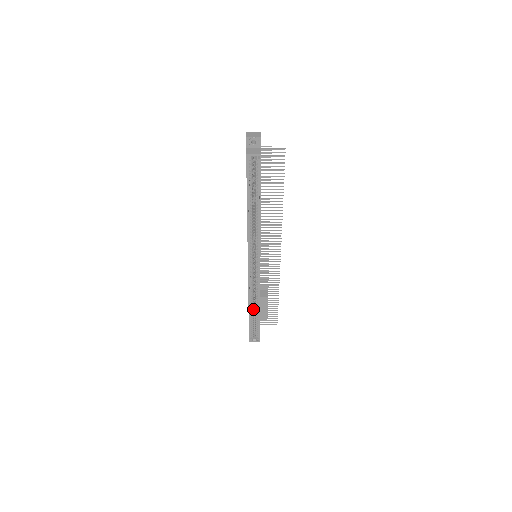
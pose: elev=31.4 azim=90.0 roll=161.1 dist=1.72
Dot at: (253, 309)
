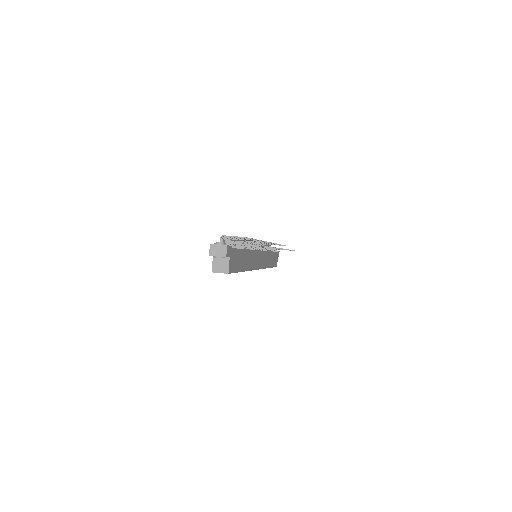
Dot at: occluded
